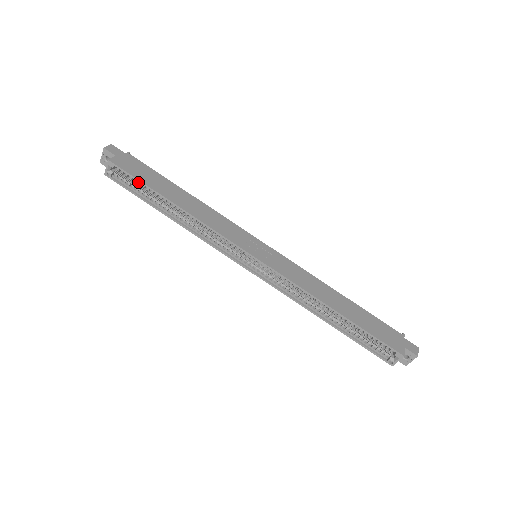
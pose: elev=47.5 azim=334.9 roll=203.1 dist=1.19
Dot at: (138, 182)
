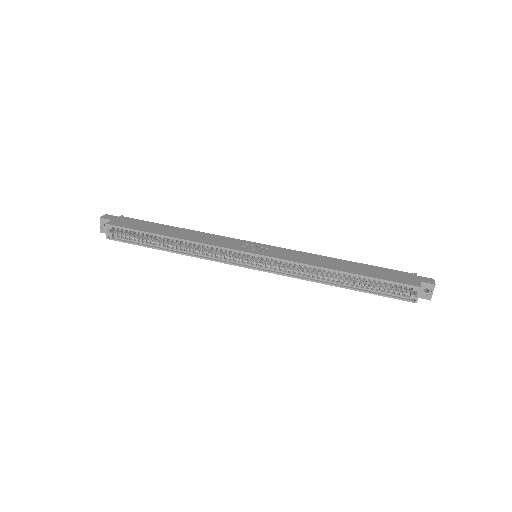
Dot at: occluded
